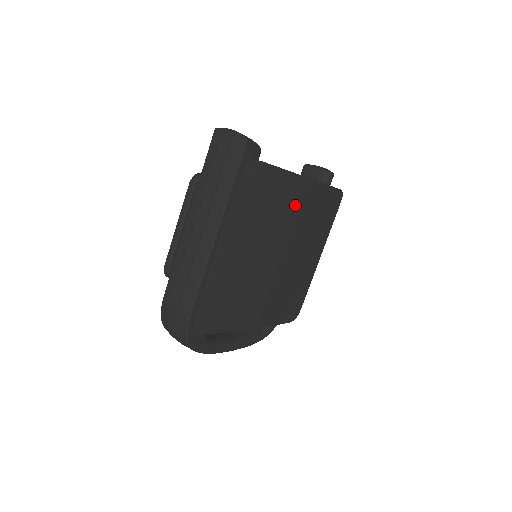
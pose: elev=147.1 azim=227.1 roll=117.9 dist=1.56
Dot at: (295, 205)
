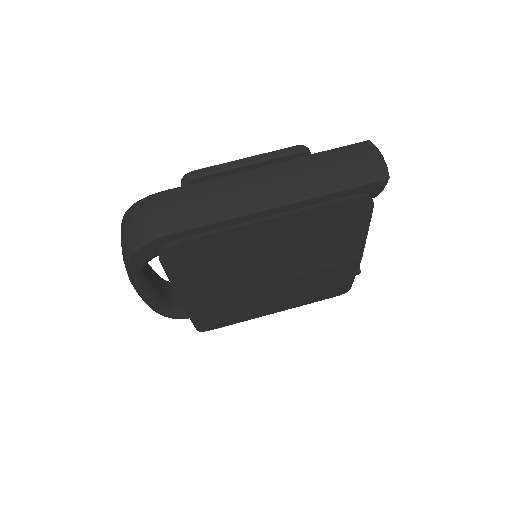
Dot at: (332, 261)
